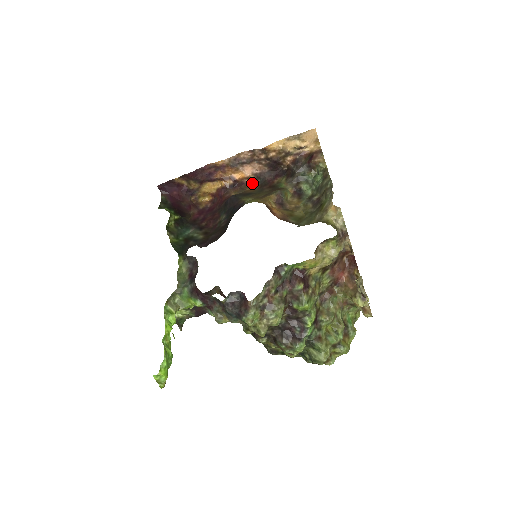
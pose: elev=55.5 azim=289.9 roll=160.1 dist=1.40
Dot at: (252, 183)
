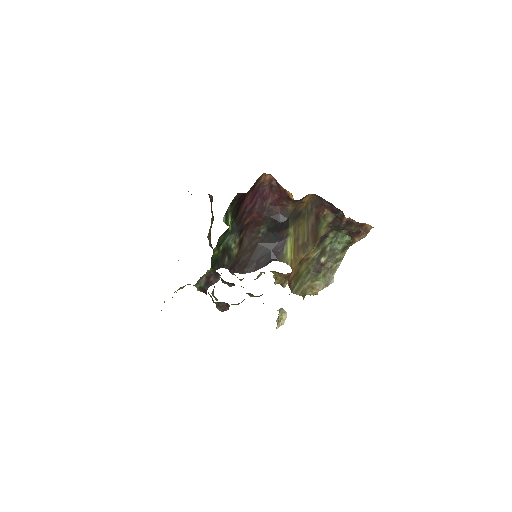
Dot at: (313, 194)
